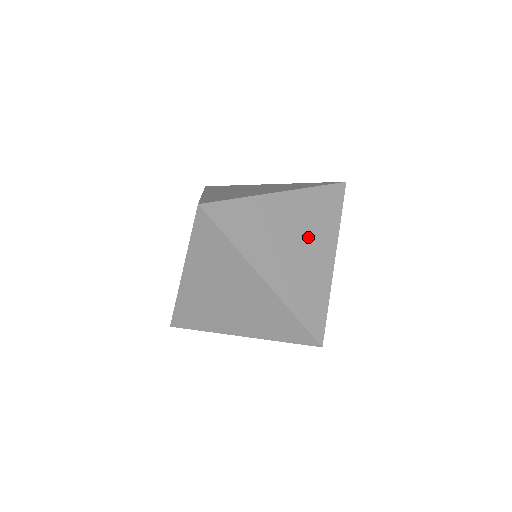
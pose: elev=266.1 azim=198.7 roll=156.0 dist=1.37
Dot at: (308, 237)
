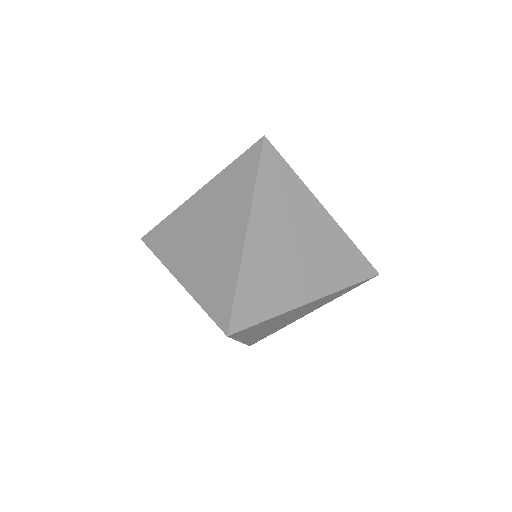
Dot at: (311, 259)
